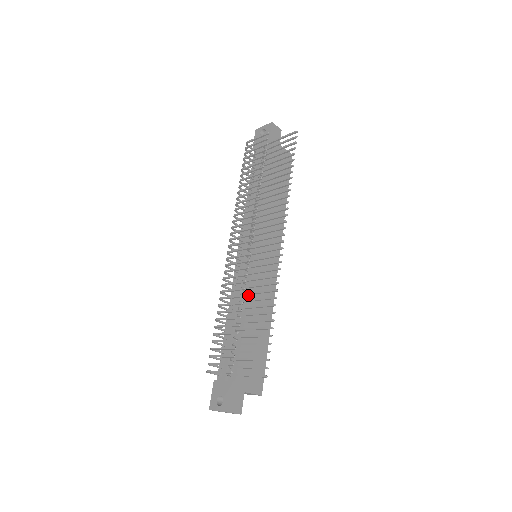
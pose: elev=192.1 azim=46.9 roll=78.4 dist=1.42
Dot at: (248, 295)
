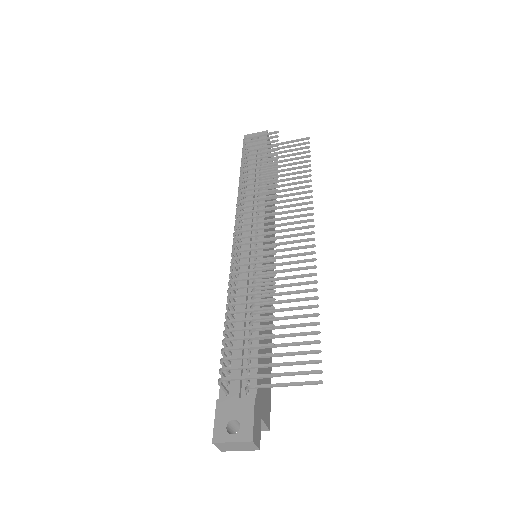
Dot at: occluded
